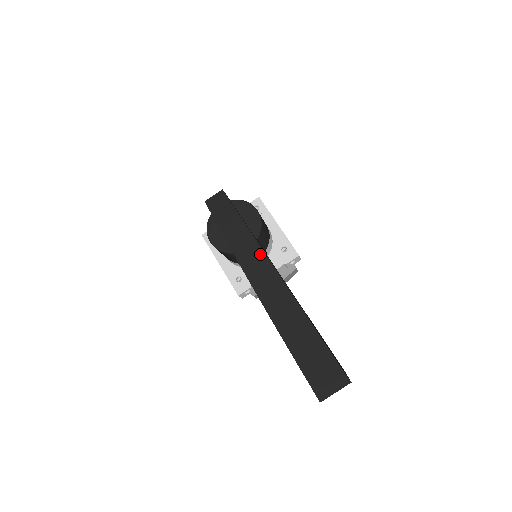
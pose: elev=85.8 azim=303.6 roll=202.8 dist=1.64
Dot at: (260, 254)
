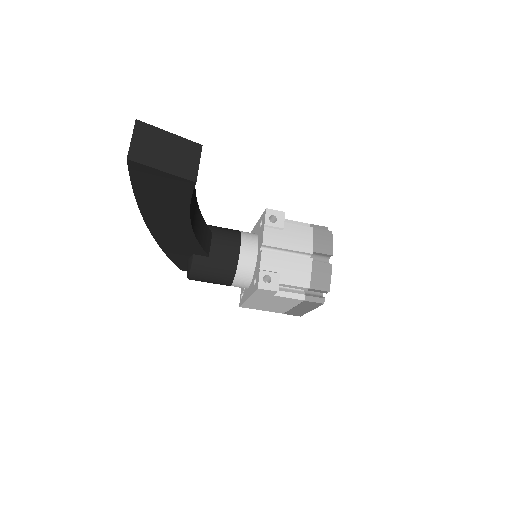
Dot at: occluded
